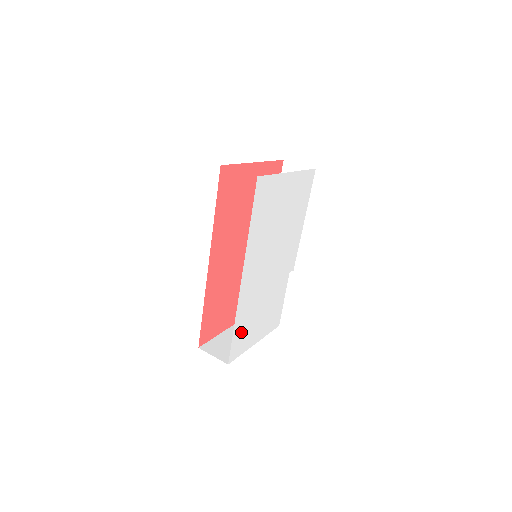
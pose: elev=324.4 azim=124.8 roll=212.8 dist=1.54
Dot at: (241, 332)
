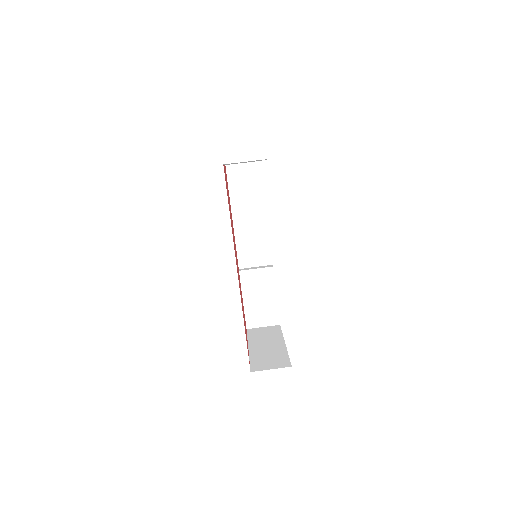
Dot at: occluded
